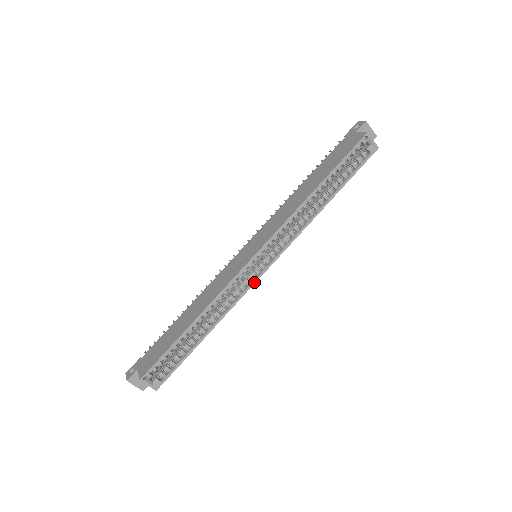
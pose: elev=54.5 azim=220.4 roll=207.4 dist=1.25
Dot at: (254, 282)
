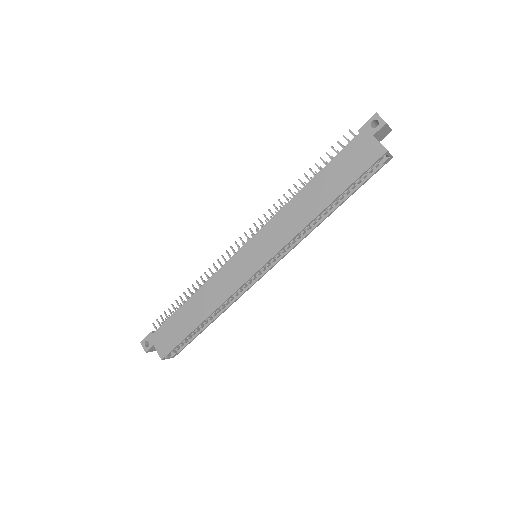
Dot at: occluded
